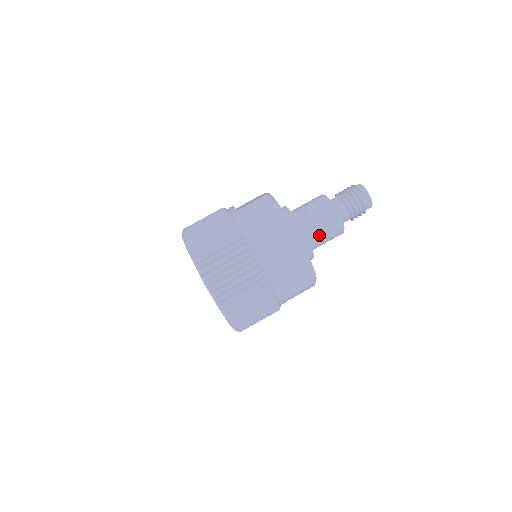
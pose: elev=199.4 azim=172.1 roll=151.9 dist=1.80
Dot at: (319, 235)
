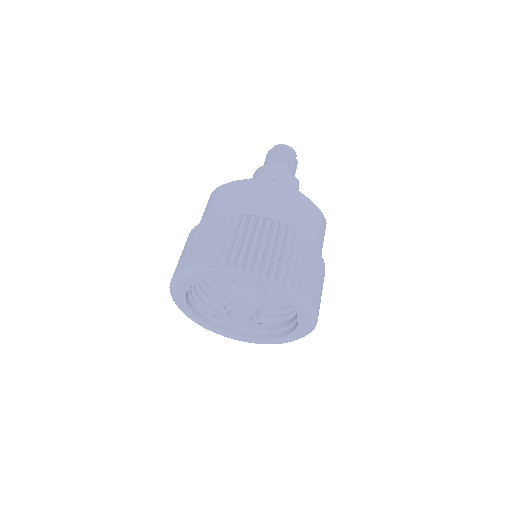
Dot at: occluded
